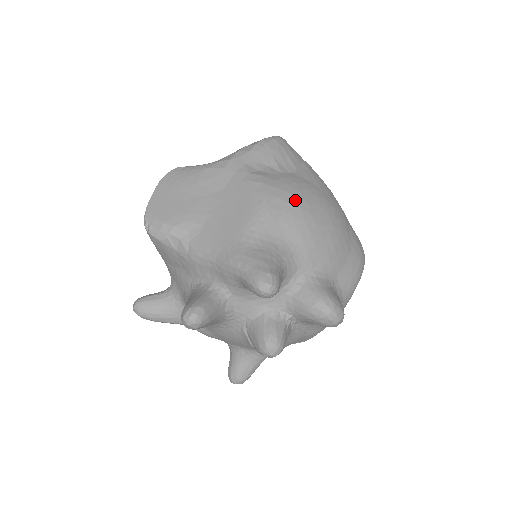
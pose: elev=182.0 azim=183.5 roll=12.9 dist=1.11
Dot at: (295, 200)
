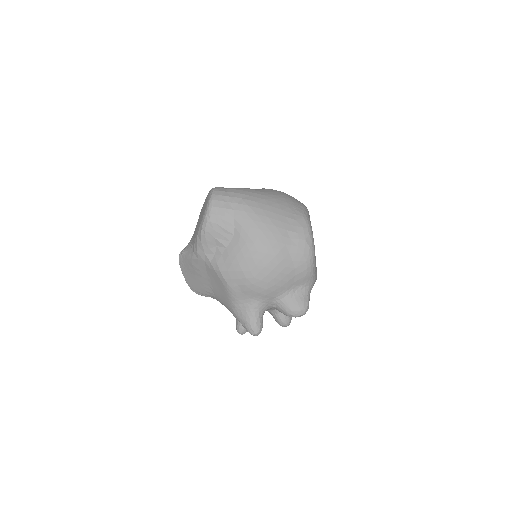
Dot at: (241, 275)
